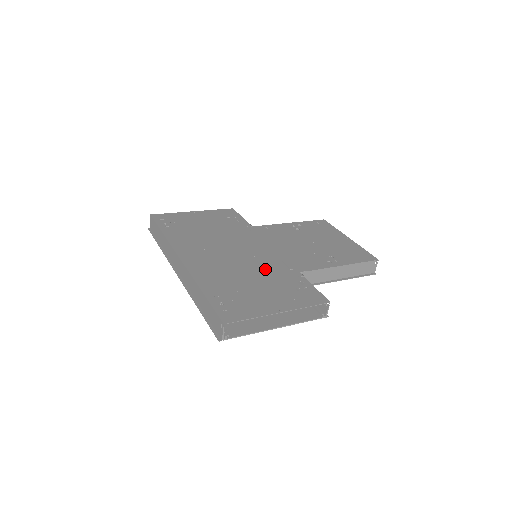
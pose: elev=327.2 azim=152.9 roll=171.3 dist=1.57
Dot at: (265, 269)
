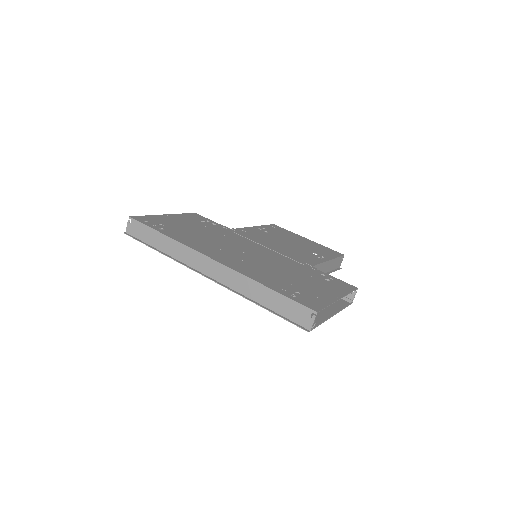
Dot at: (286, 265)
